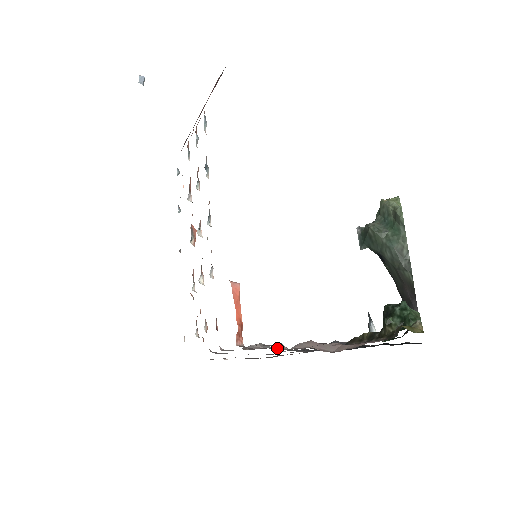
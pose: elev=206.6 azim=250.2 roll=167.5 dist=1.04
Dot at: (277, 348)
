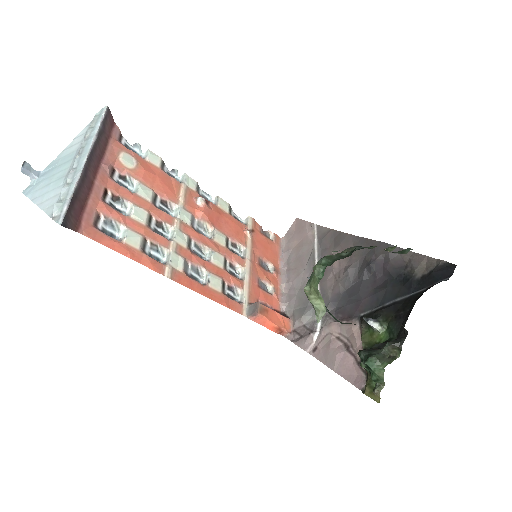
Dot at: (314, 319)
